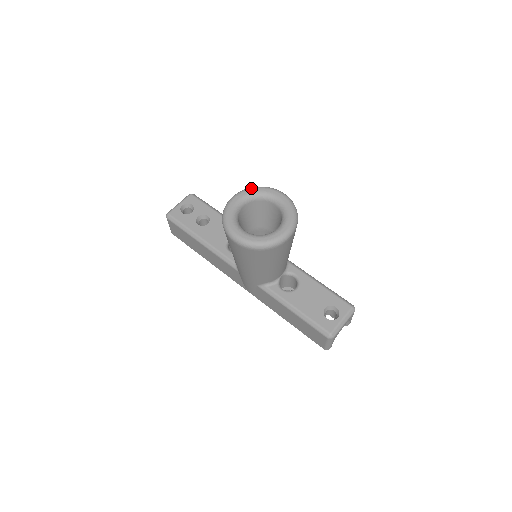
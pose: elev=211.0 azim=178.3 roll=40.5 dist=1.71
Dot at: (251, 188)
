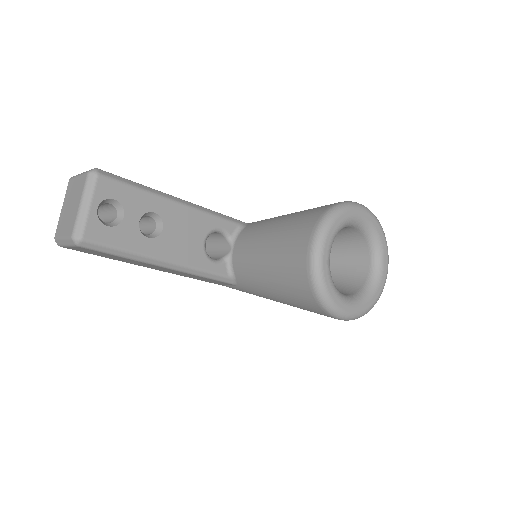
Dot at: (334, 219)
